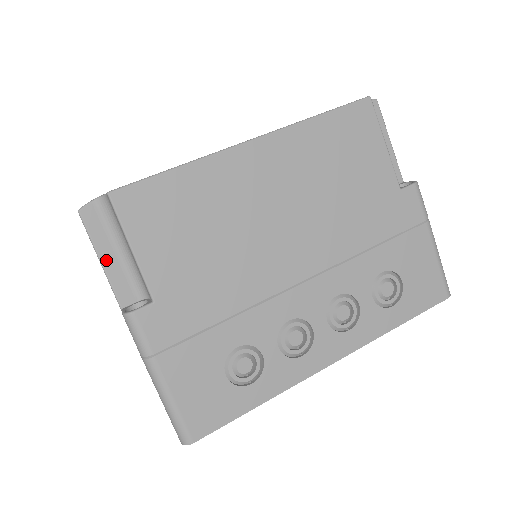
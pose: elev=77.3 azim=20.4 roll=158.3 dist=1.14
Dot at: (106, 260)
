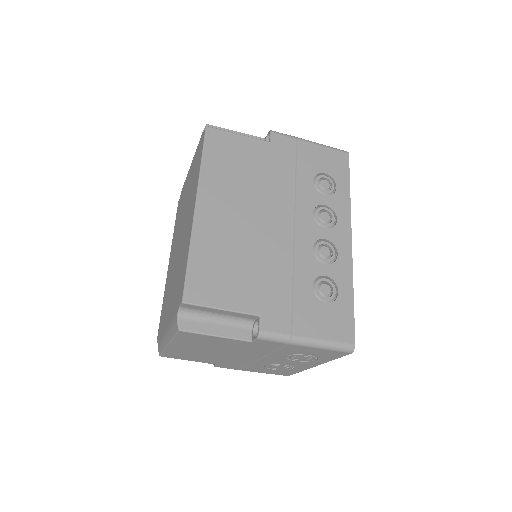
Dot at: (217, 332)
